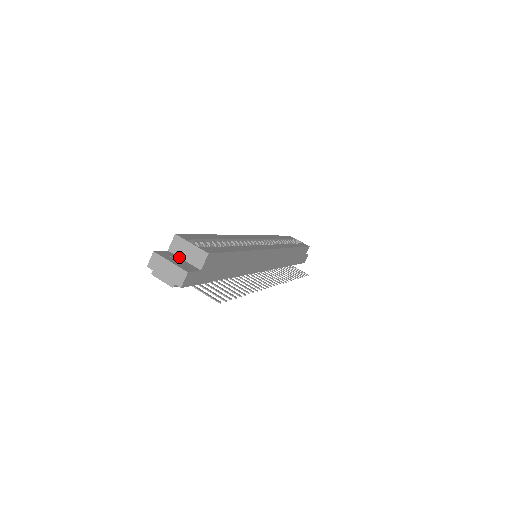
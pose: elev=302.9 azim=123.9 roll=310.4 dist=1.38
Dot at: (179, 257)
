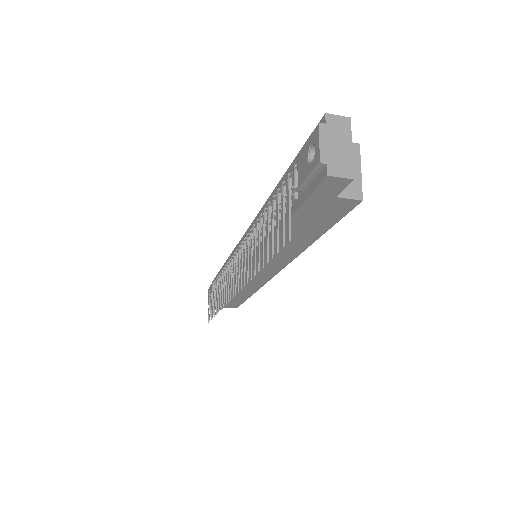
Dot at: occluded
